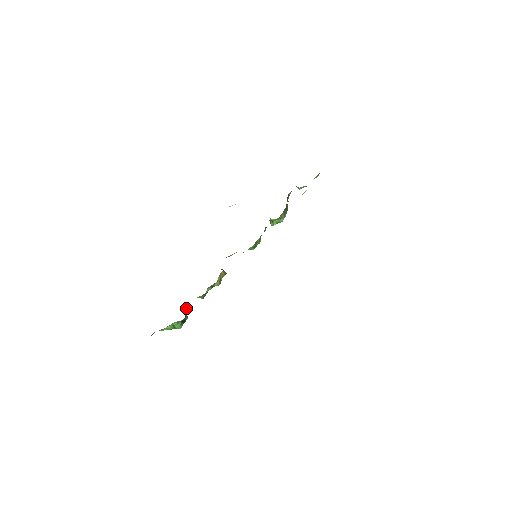
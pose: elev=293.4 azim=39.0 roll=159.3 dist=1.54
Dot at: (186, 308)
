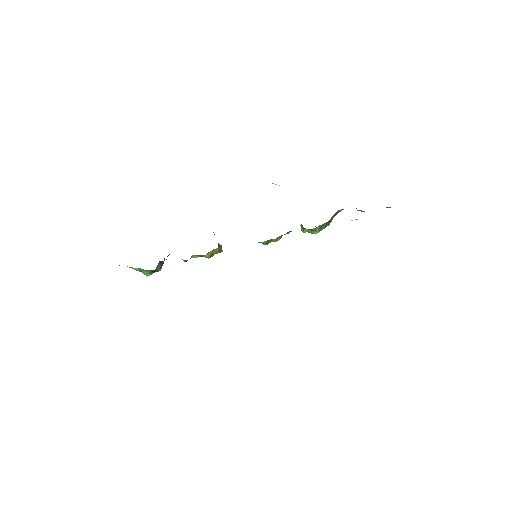
Dot at: (161, 262)
